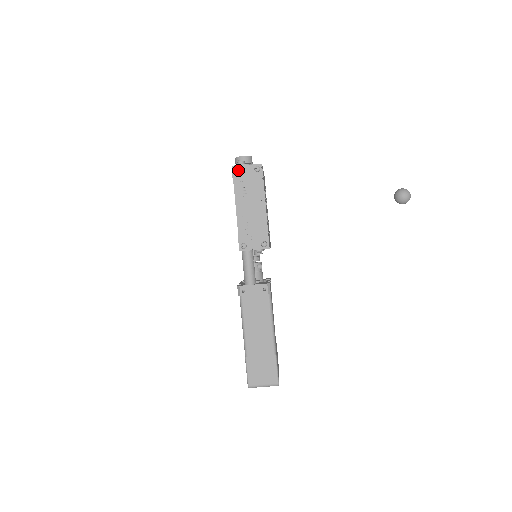
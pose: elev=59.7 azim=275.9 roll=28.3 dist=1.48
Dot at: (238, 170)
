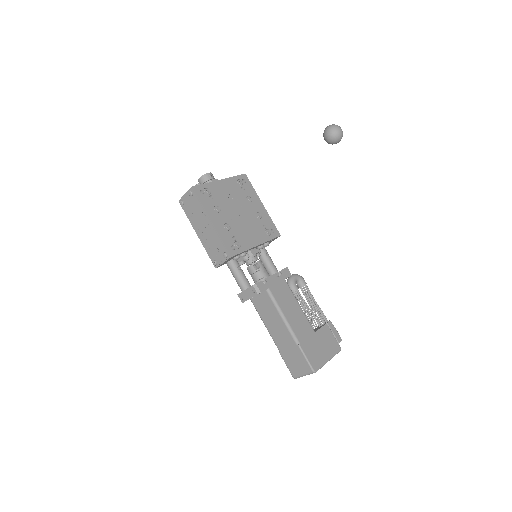
Dot at: (182, 202)
